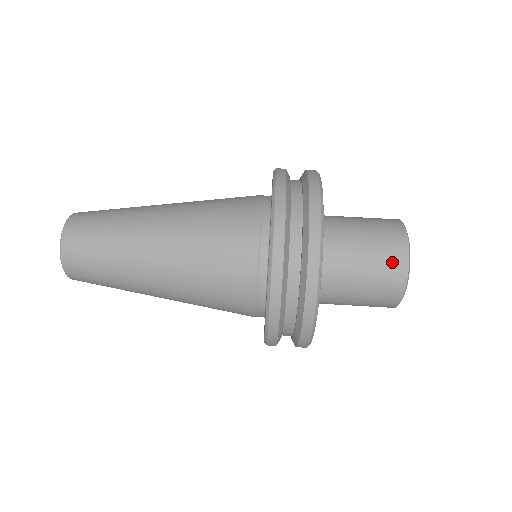
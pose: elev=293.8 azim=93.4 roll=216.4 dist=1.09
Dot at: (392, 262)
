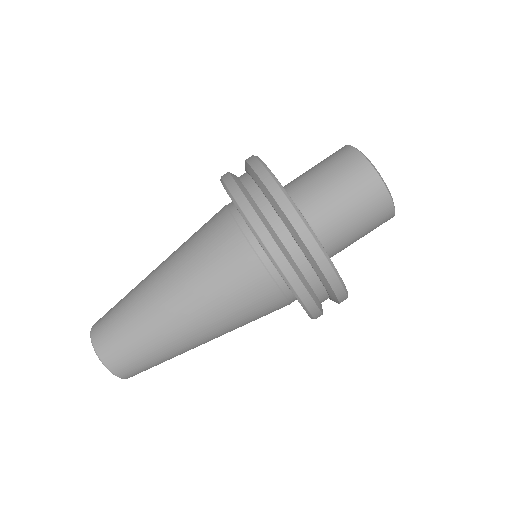
Dot at: (382, 219)
